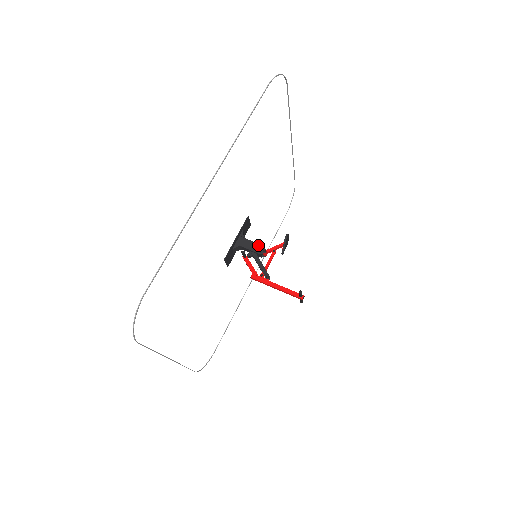
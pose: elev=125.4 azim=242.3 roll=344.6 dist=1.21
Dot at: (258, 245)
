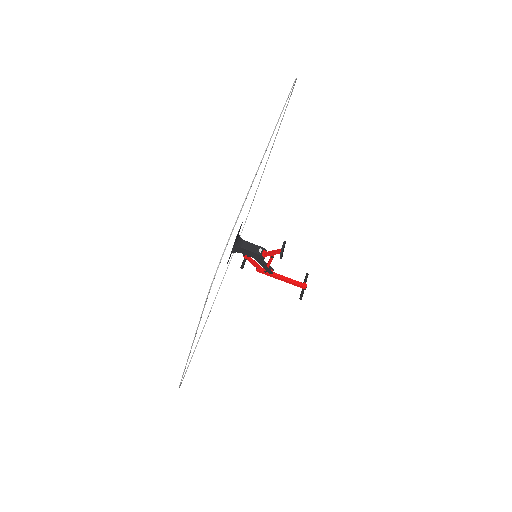
Dot at: (255, 254)
